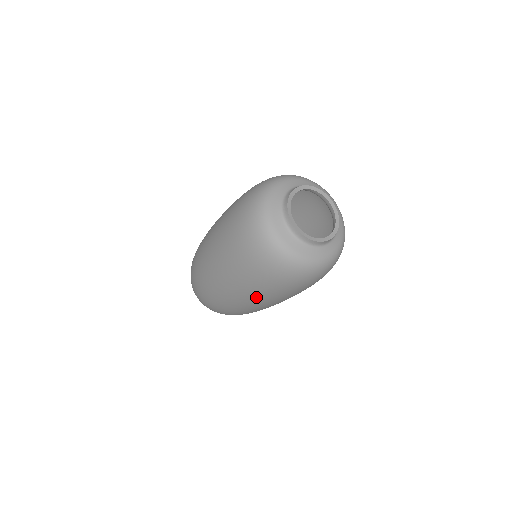
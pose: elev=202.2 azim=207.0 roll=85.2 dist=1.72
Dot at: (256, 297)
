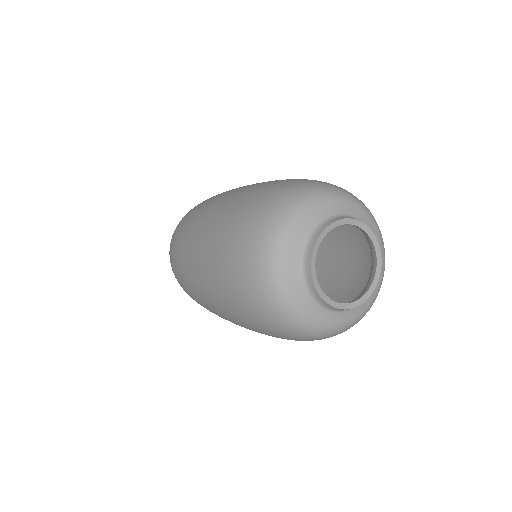
Dot at: (232, 320)
